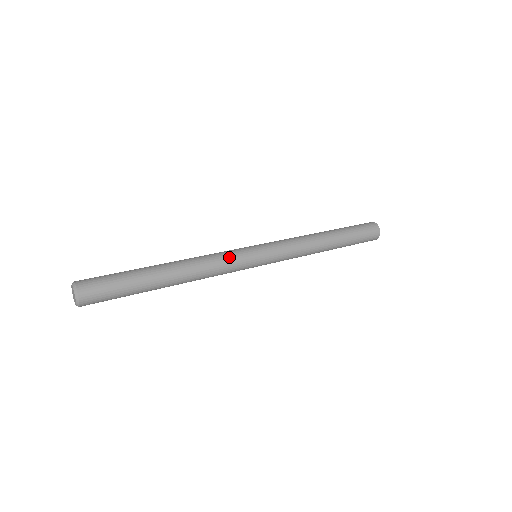
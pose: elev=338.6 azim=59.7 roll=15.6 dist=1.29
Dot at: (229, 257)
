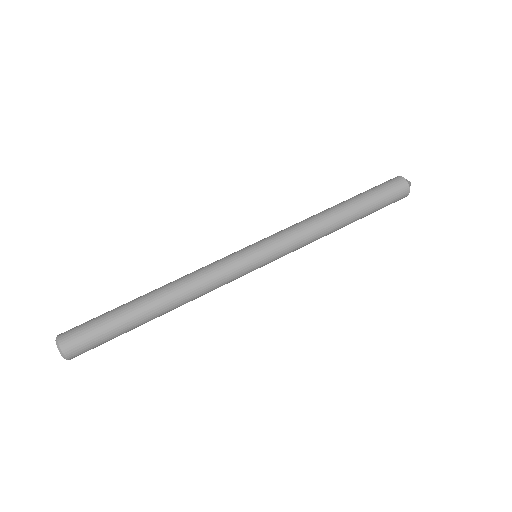
Dot at: (227, 282)
